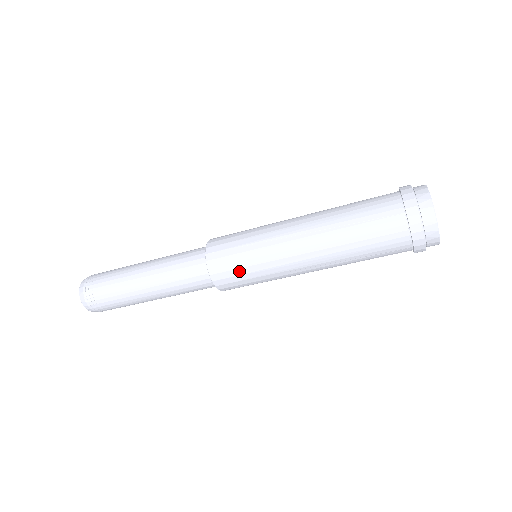
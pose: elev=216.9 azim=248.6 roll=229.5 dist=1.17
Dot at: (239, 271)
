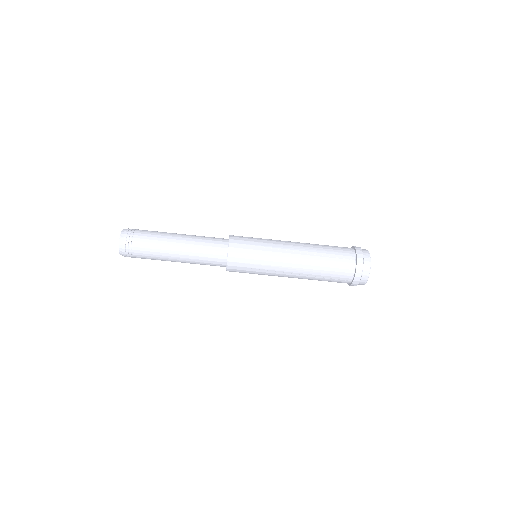
Dot at: (248, 261)
